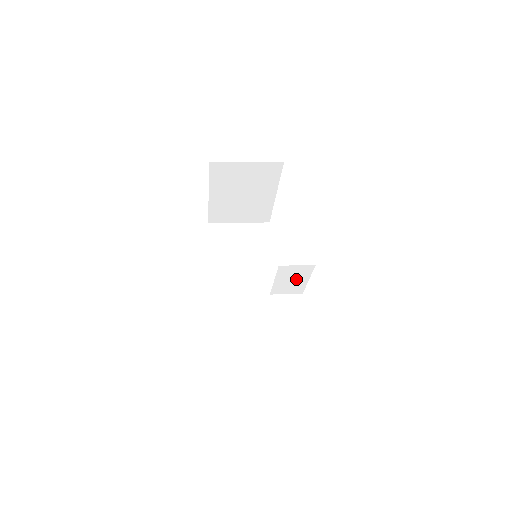
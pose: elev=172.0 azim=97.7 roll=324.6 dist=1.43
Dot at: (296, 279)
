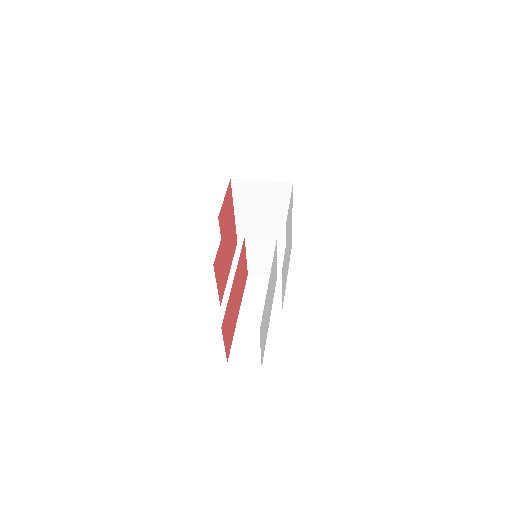
Dot at: (265, 257)
